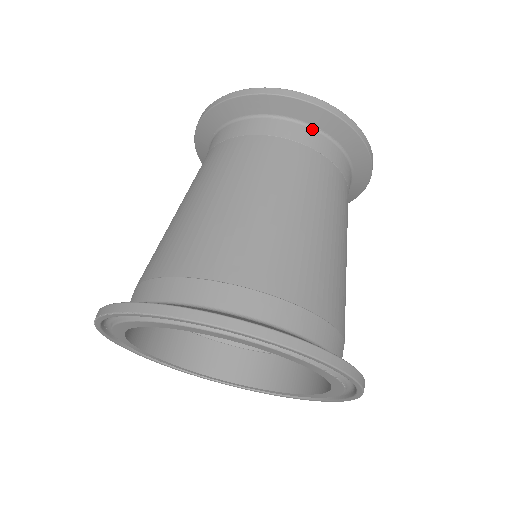
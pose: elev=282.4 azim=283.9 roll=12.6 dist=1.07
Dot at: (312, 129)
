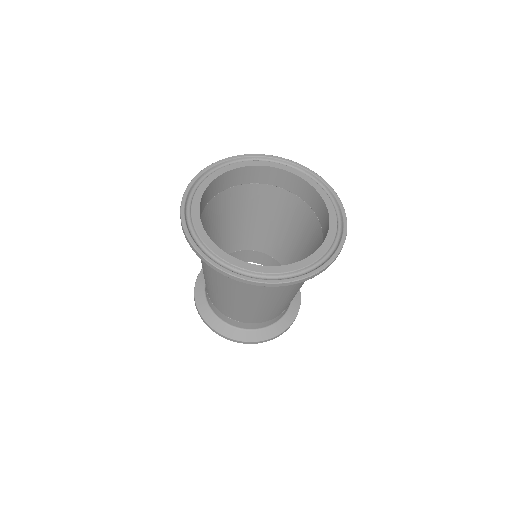
Dot at: (252, 255)
